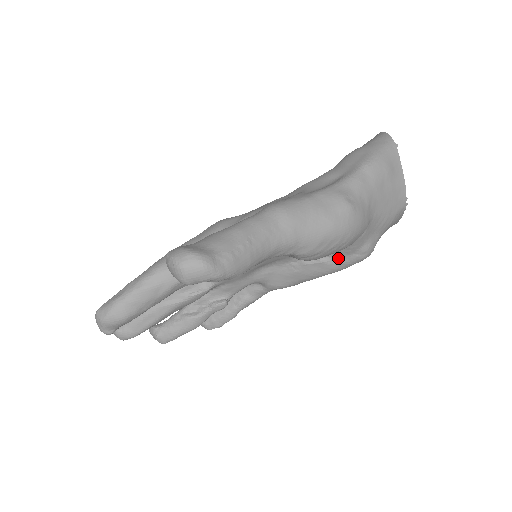
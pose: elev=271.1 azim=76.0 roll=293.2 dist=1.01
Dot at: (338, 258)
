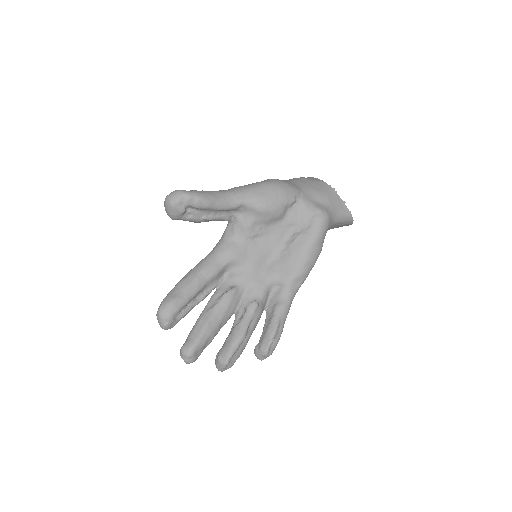
Dot at: (306, 227)
